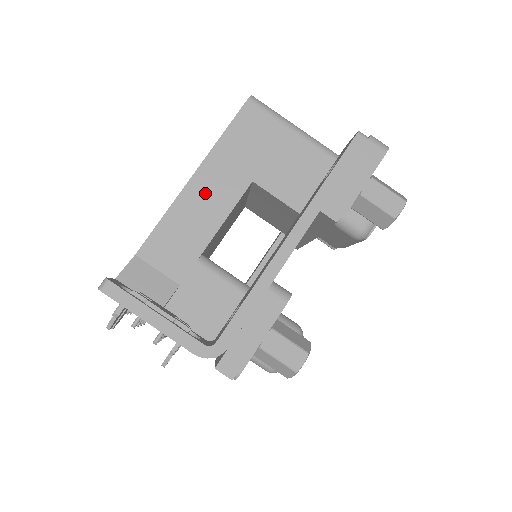
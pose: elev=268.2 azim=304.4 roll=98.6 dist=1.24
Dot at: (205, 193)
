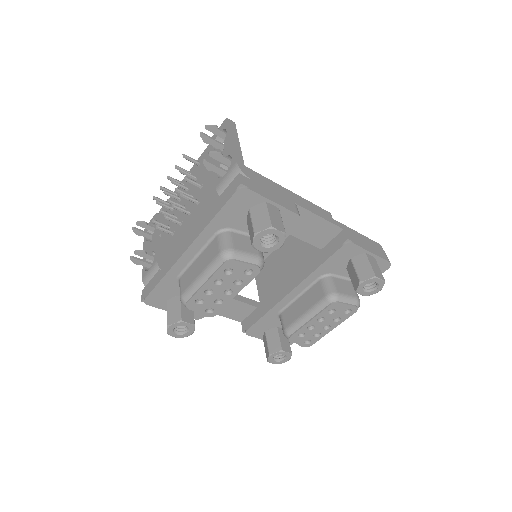
Dot at: occluded
